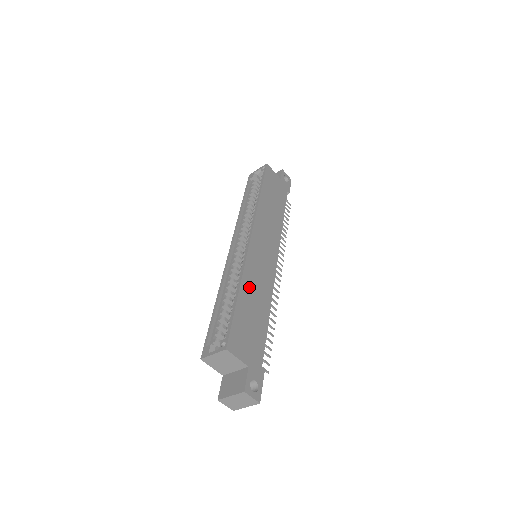
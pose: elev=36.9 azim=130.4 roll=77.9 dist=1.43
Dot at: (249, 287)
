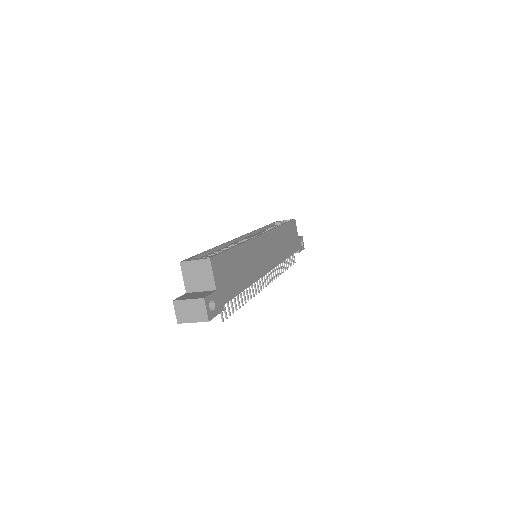
Dot at: (245, 254)
